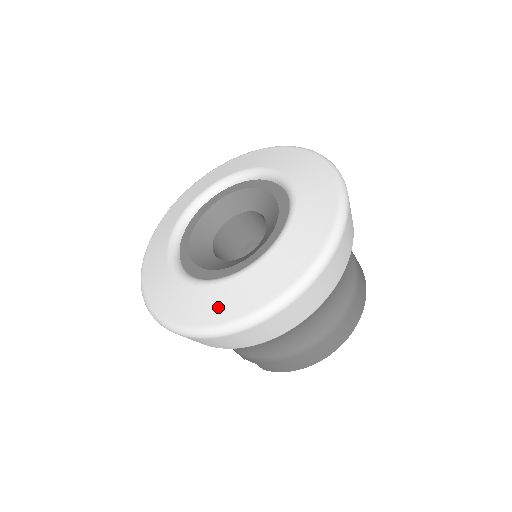
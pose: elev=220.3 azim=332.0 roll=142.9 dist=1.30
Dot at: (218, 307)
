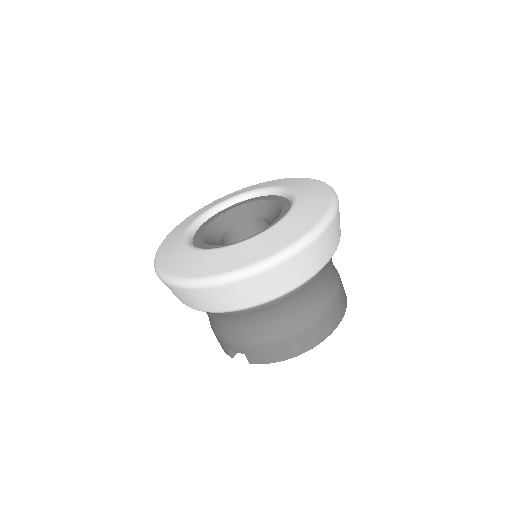
Dot at: (227, 261)
